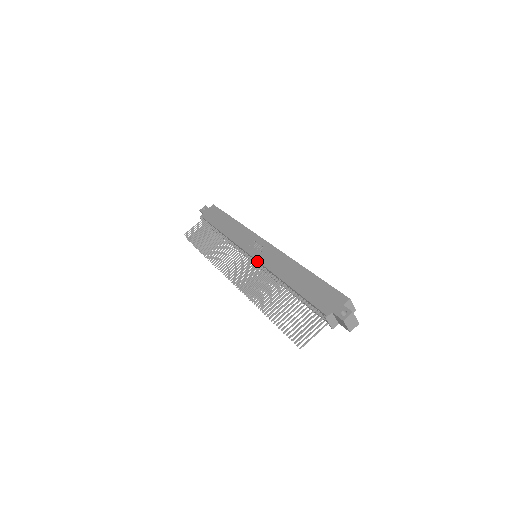
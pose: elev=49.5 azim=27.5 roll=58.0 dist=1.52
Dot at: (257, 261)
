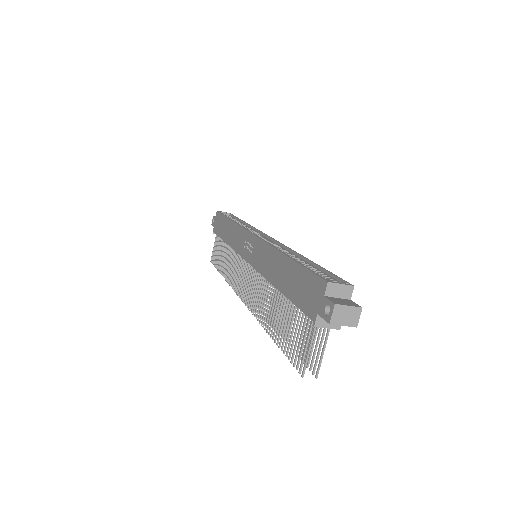
Dot at: (252, 266)
